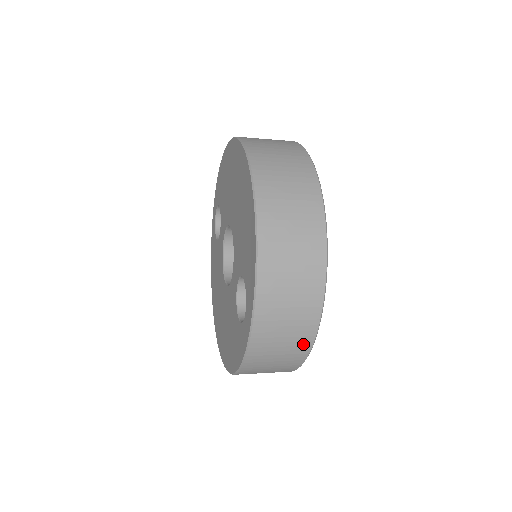
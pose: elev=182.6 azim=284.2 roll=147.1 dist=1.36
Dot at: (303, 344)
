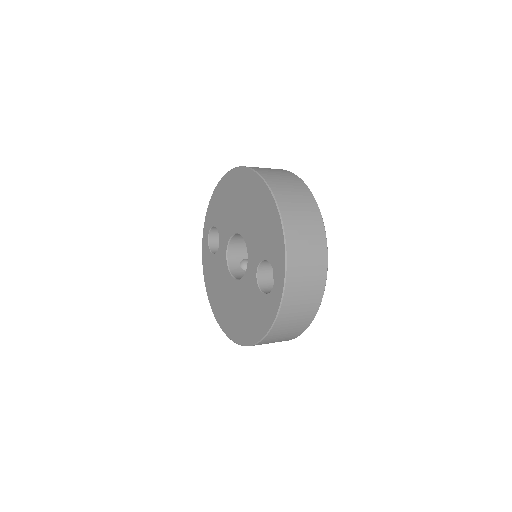
Dot at: (315, 301)
